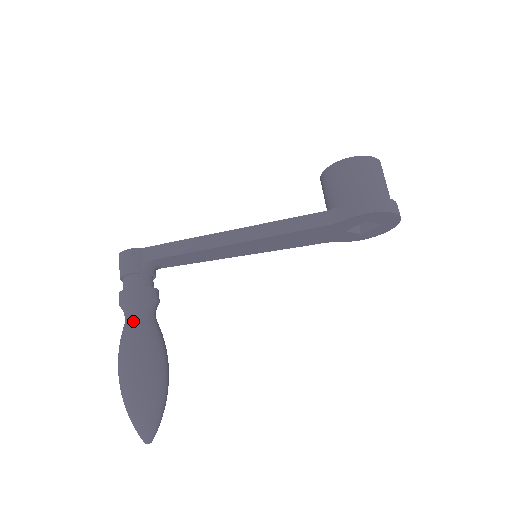
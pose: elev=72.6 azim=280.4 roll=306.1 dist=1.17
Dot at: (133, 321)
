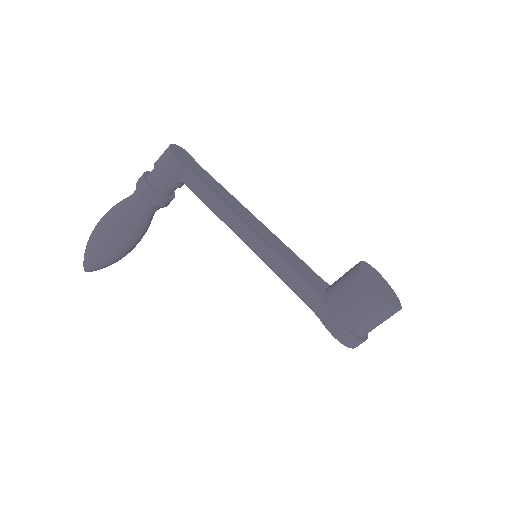
Dot at: (134, 209)
